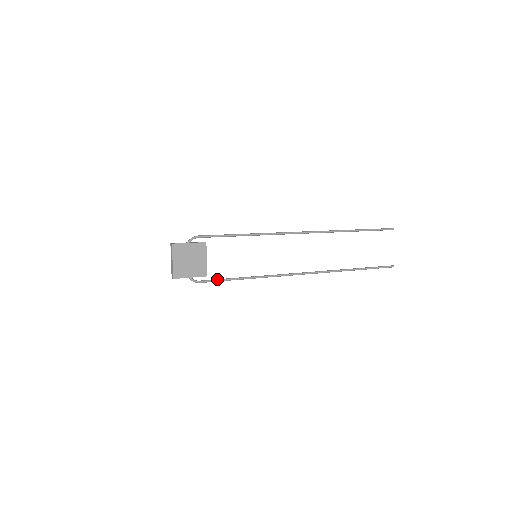
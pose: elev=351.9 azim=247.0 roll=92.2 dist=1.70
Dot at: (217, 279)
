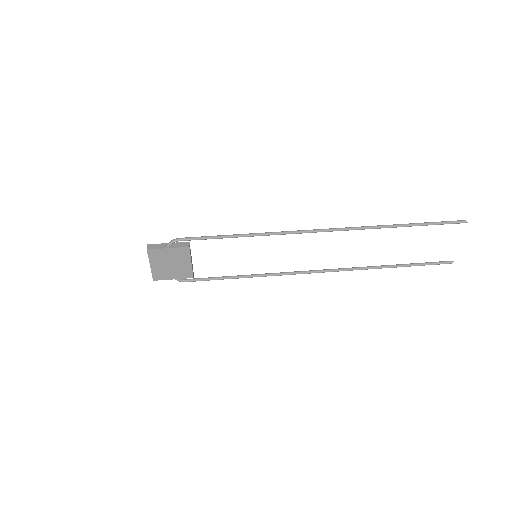
Dot at: (207, 278)
